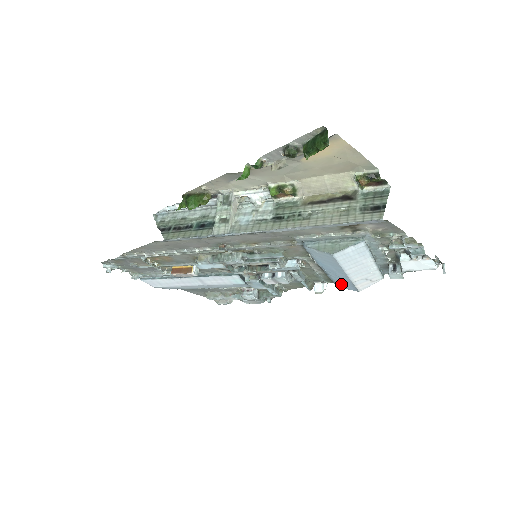
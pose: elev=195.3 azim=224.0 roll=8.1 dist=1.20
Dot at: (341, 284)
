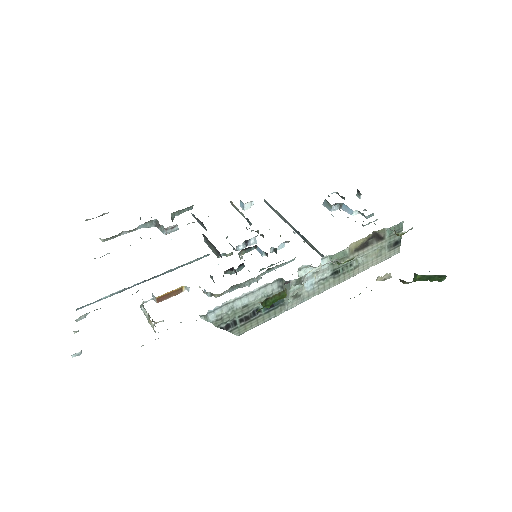
Dot at: occluded
